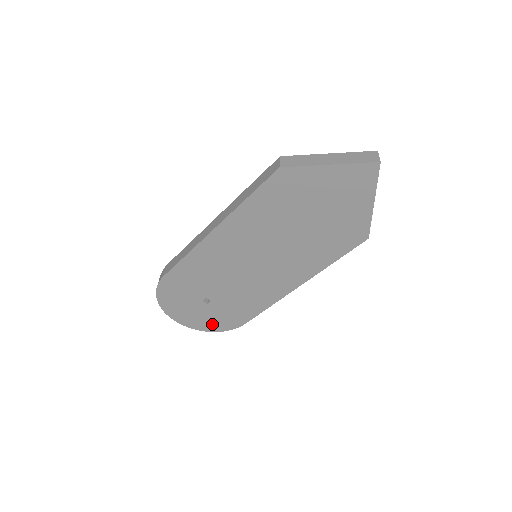
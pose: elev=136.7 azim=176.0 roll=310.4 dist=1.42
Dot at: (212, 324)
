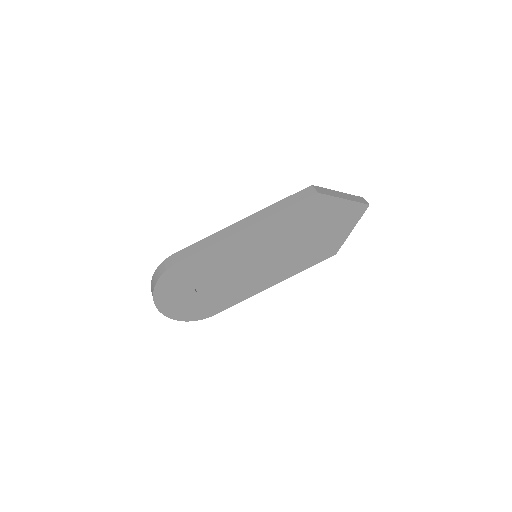
Dot at: (187, 313)
